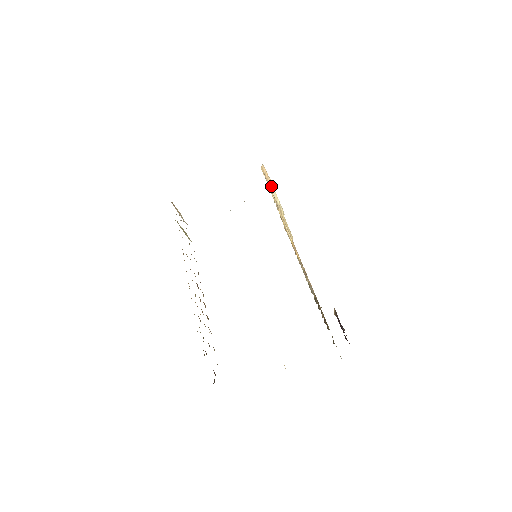
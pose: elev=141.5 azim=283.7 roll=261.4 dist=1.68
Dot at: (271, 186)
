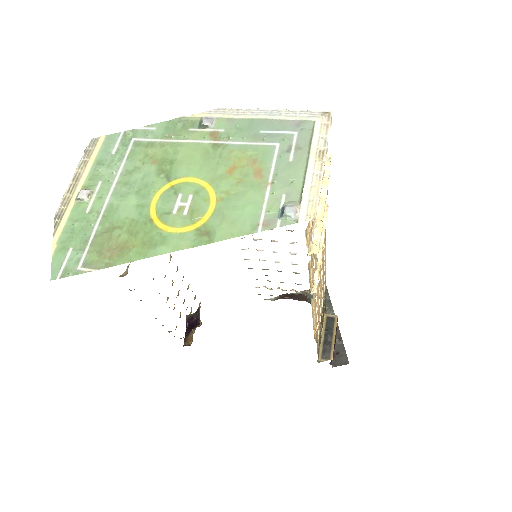
Dot at: (316, 243)
